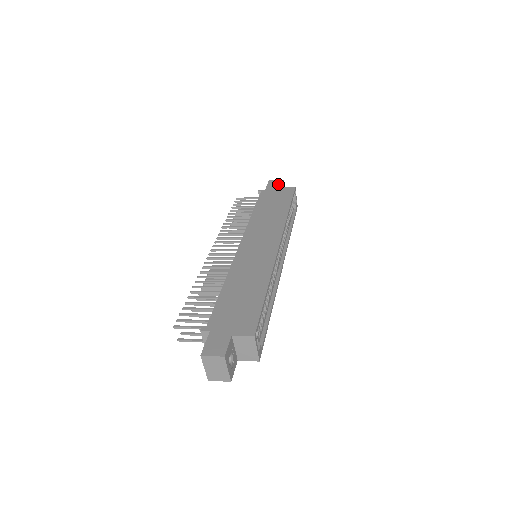
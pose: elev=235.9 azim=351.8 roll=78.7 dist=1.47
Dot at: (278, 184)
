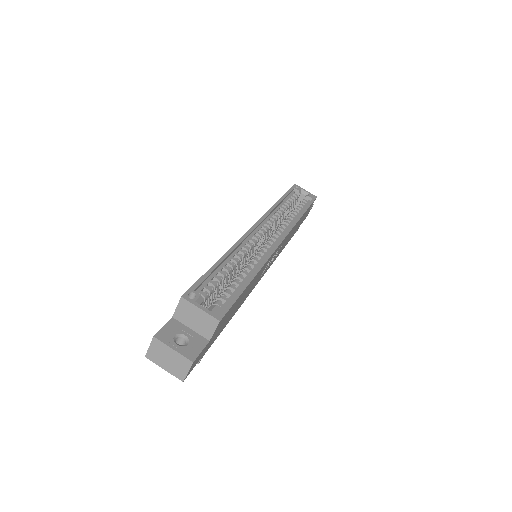
Dot at: occluded
